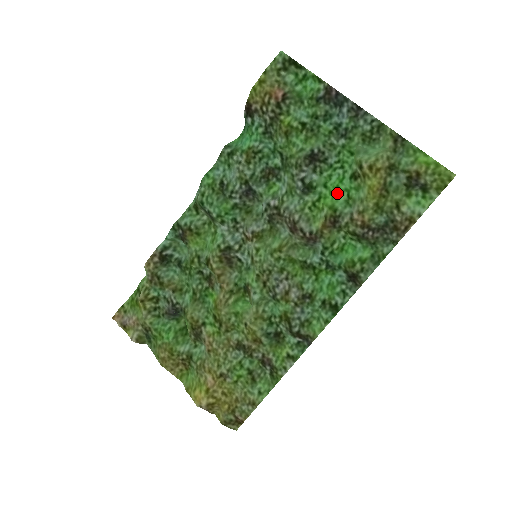
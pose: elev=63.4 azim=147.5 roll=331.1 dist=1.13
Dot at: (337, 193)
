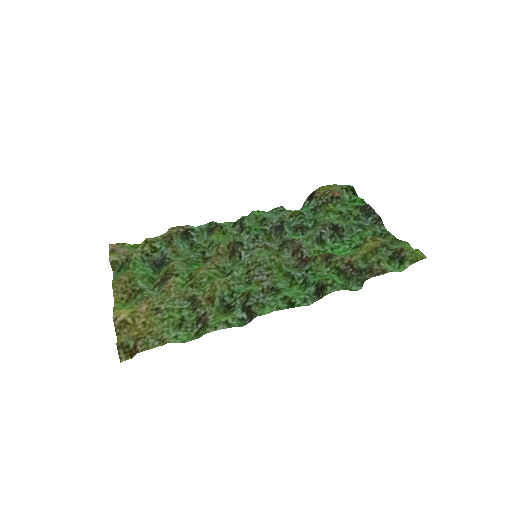
Dot at: occluded
